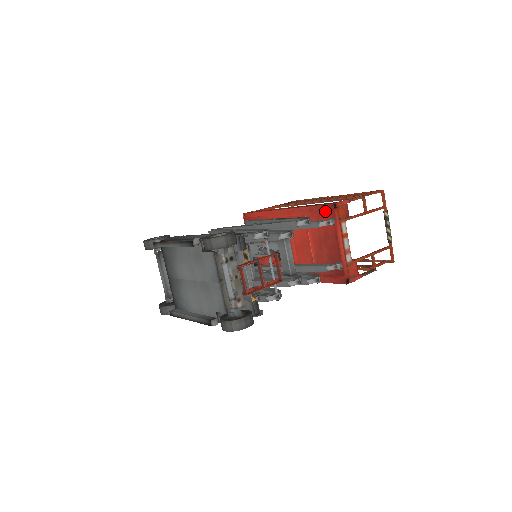
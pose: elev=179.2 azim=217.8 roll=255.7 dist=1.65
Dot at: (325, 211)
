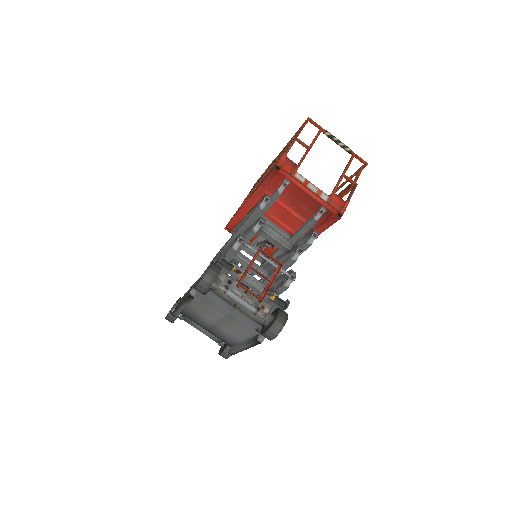
Dot at: (274, 178)
